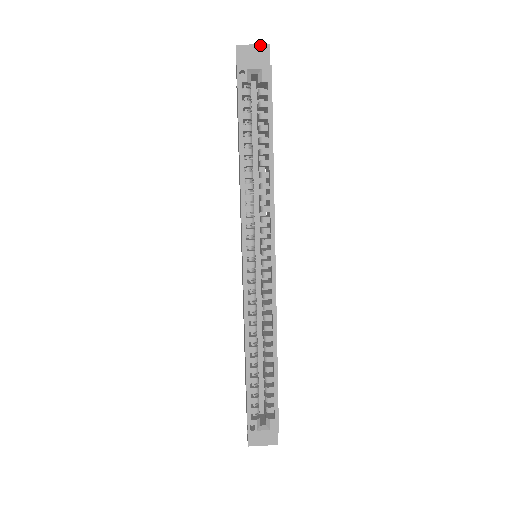
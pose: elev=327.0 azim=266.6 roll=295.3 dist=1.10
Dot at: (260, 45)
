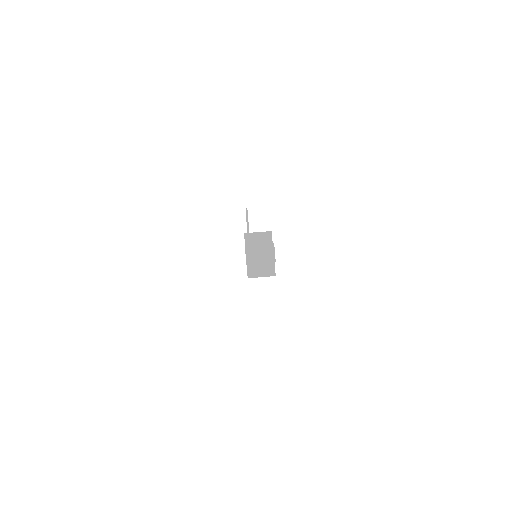
Dot at: occluded
